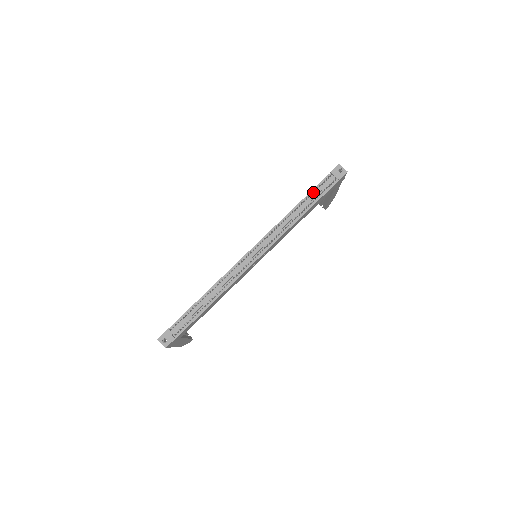
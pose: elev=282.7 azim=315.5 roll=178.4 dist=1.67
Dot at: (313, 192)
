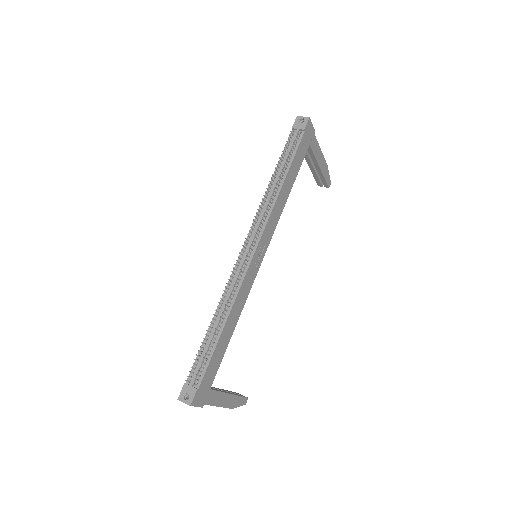
Dot at: (282, 156)
